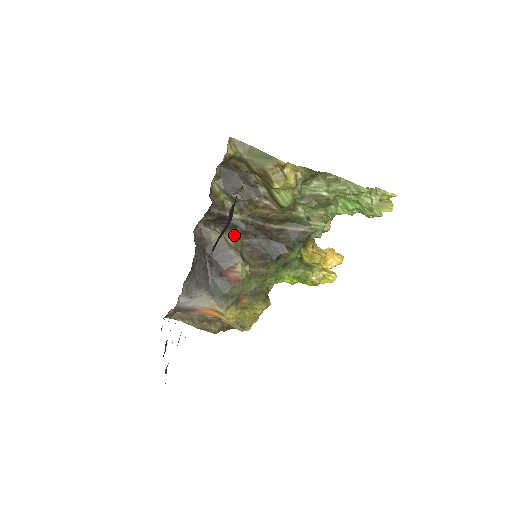
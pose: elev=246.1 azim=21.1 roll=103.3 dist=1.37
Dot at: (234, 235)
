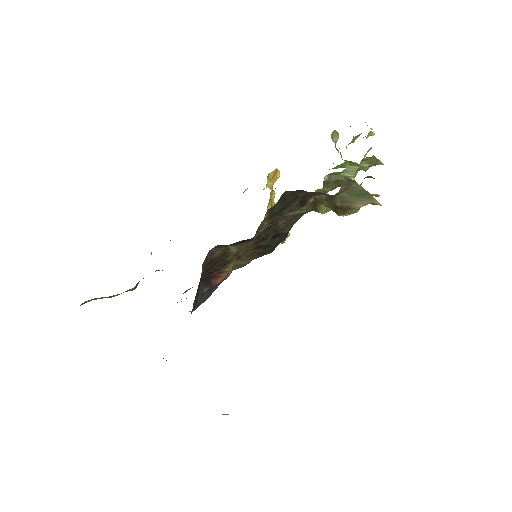
Dot at: (244, 246)
